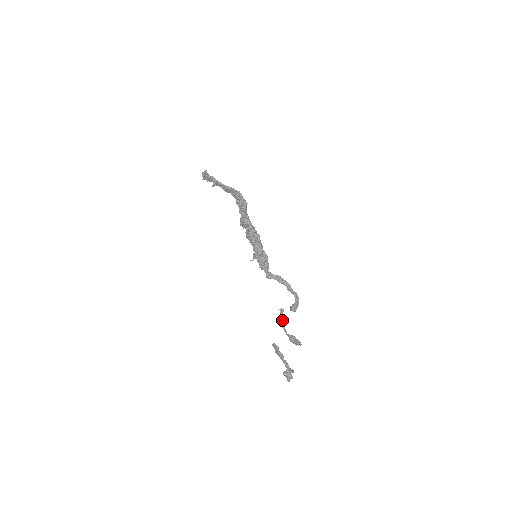
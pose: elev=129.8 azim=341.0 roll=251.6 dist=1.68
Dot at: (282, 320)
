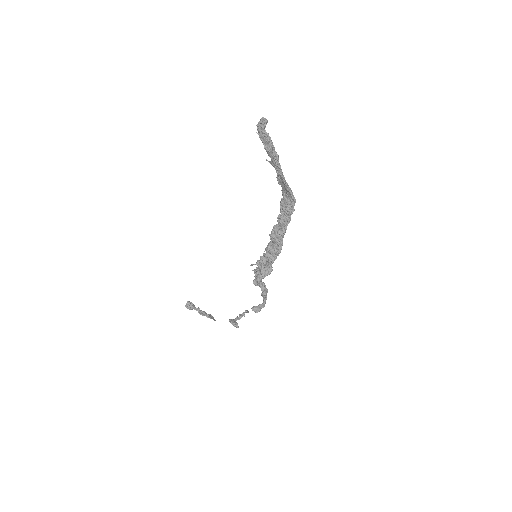
Dot at: occluded
